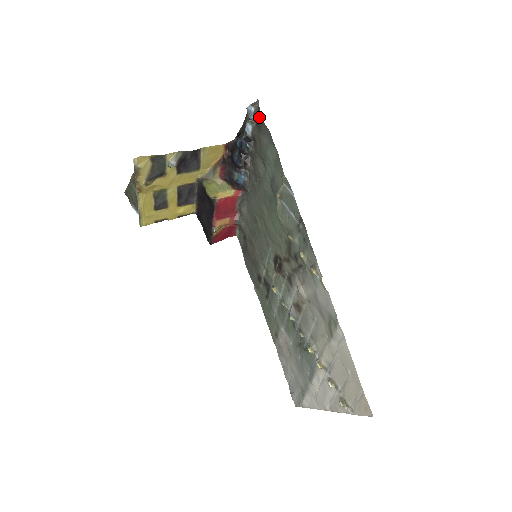
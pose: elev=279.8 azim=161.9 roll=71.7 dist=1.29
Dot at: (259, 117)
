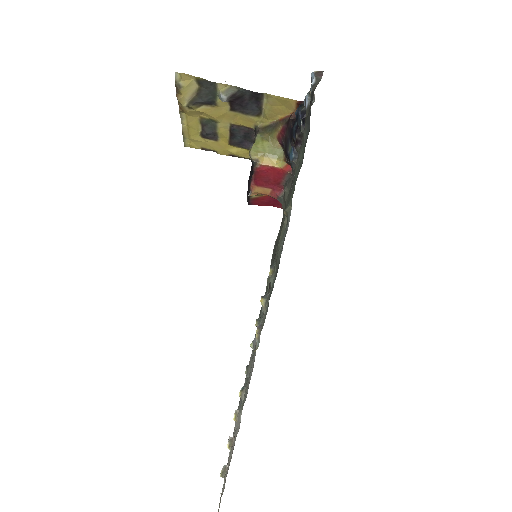
Dot at: (312, 97)
